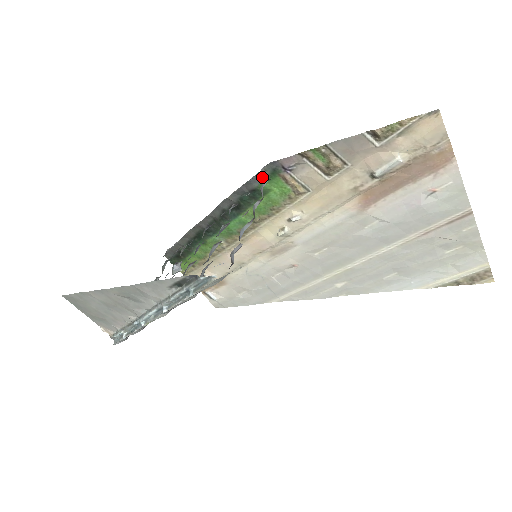
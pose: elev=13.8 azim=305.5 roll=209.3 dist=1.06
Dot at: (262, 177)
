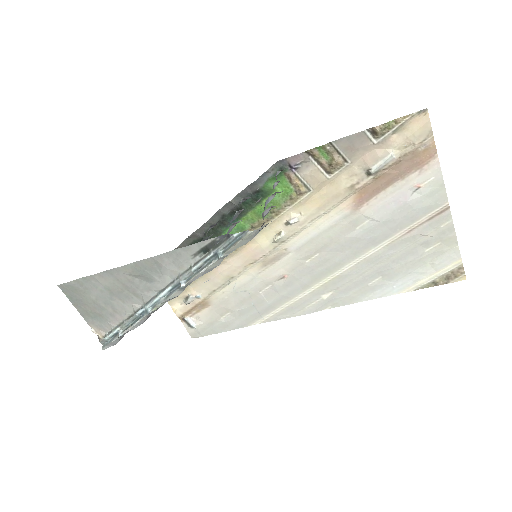
Dot at: (268, 177)
